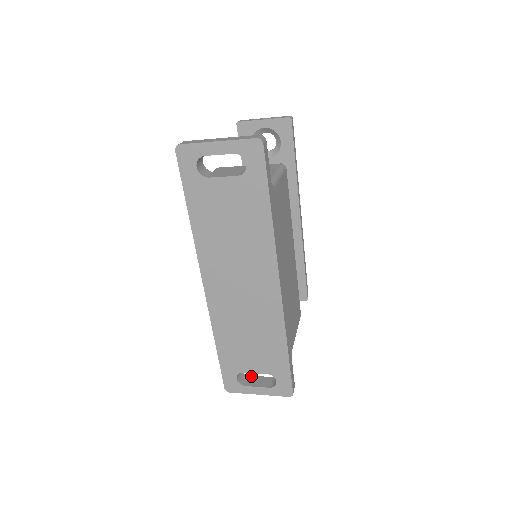
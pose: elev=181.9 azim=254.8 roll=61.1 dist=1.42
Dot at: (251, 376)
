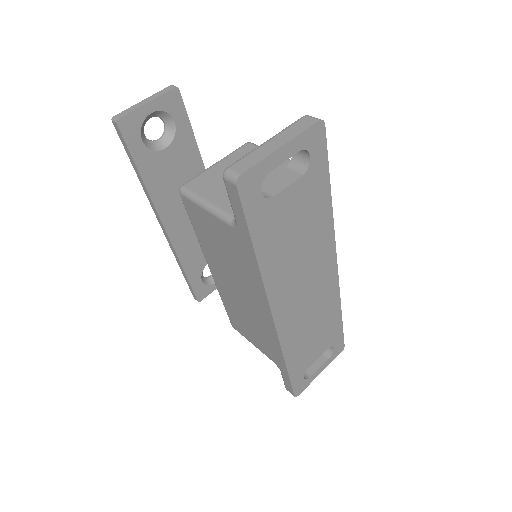
Dot at: occluded
